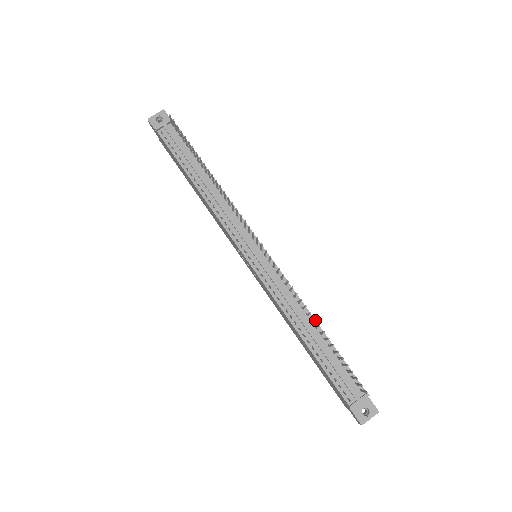
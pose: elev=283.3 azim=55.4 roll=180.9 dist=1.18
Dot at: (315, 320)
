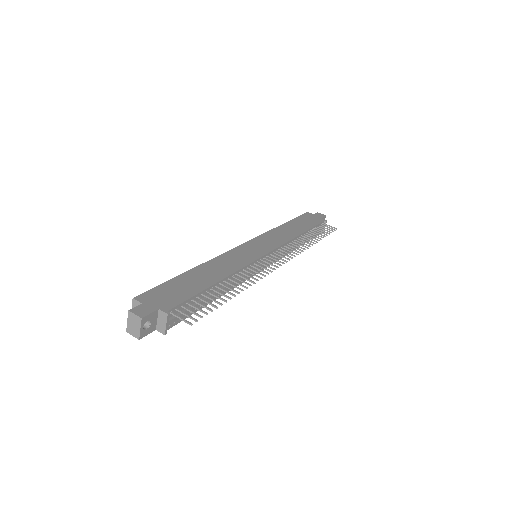
Dot at: (301, 235)
